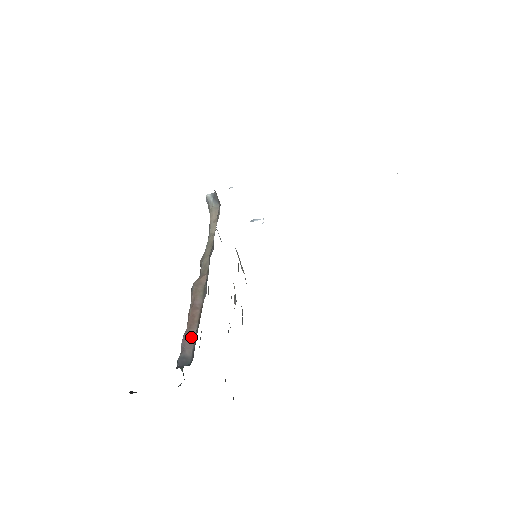
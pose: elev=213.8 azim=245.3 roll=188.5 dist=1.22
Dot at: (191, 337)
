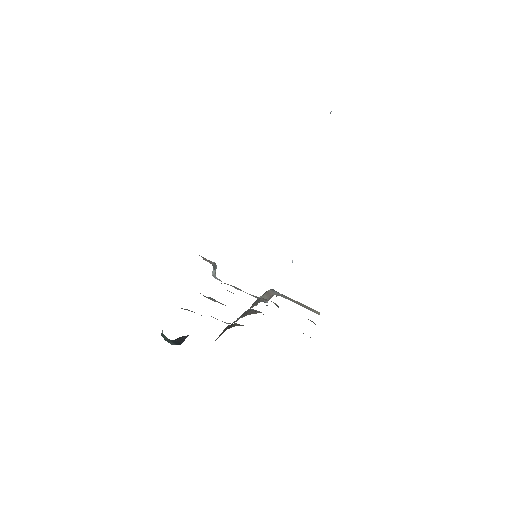
Dot at: occluded
